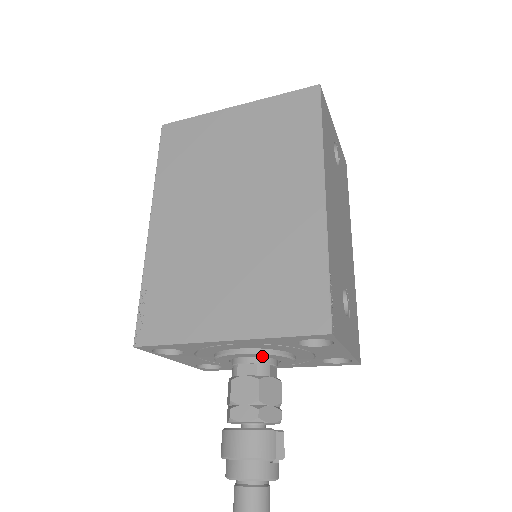
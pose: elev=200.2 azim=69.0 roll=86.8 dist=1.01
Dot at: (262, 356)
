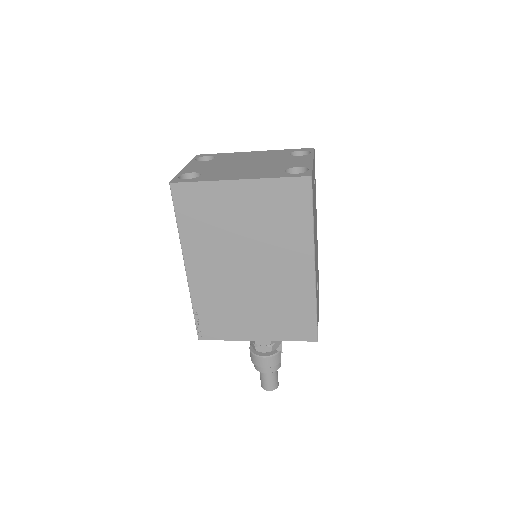
Dot at: occluded
